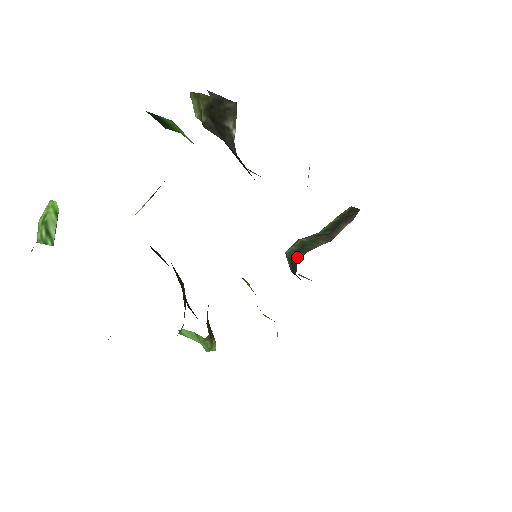
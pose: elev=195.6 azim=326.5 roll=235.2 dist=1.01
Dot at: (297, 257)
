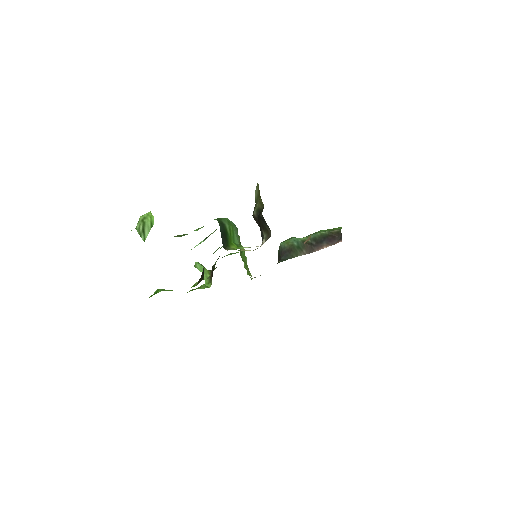
Dot at: (283, 256)
